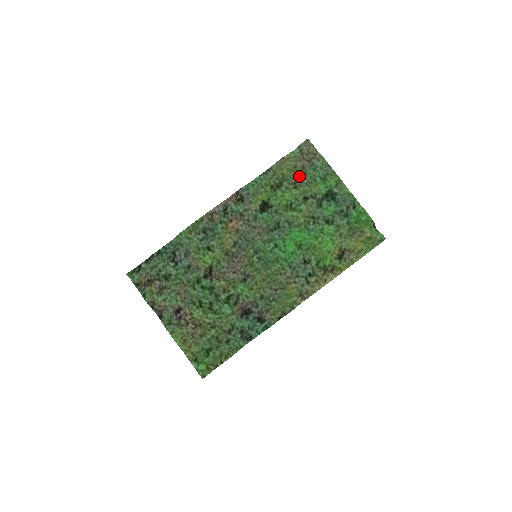
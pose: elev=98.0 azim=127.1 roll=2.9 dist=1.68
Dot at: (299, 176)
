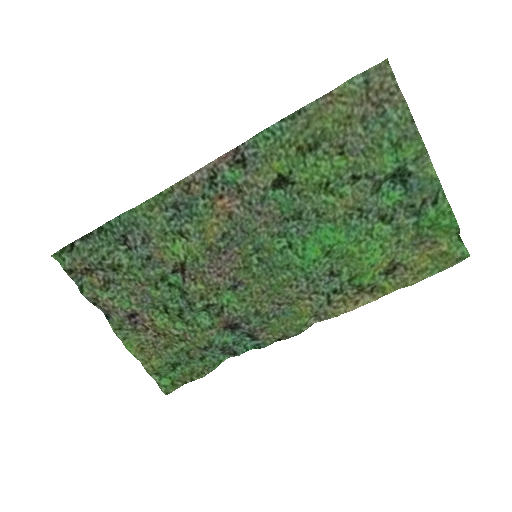
Dot at: (352, 134)
